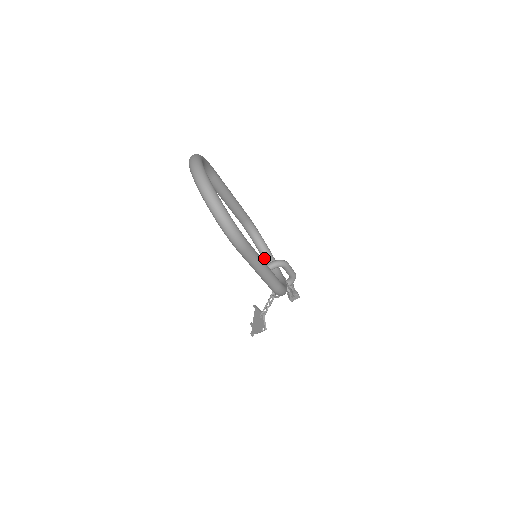
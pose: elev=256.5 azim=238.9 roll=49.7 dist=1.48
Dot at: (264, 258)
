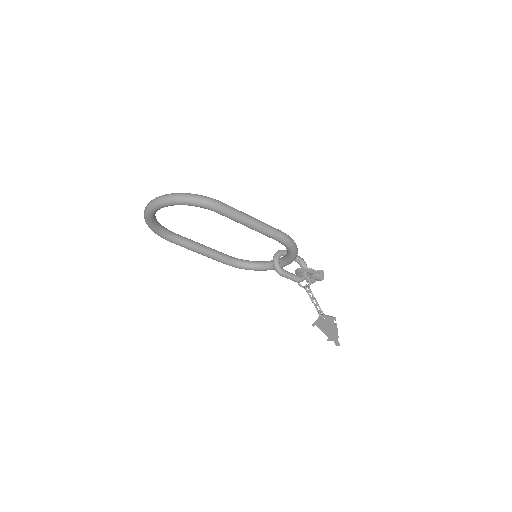
Dot at: (268, 267)
